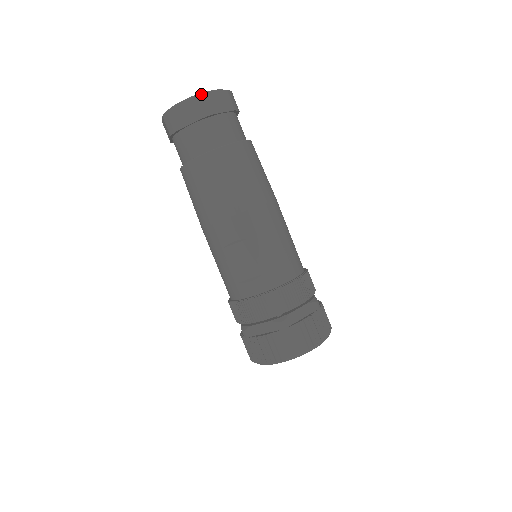
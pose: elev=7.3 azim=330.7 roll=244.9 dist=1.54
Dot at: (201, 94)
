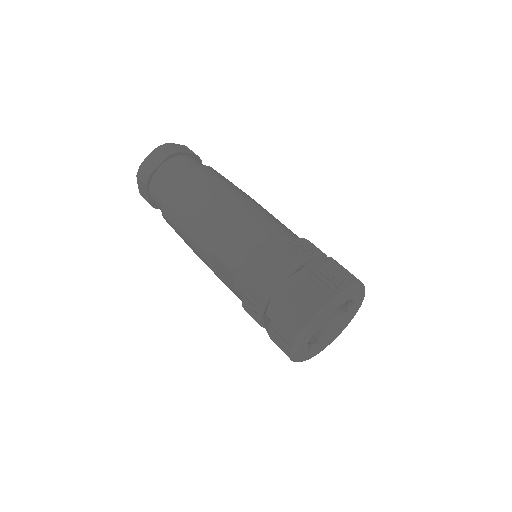
Dot at: (138, 169)
